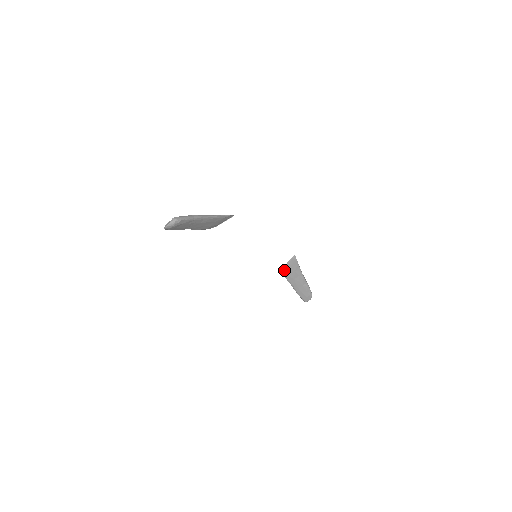
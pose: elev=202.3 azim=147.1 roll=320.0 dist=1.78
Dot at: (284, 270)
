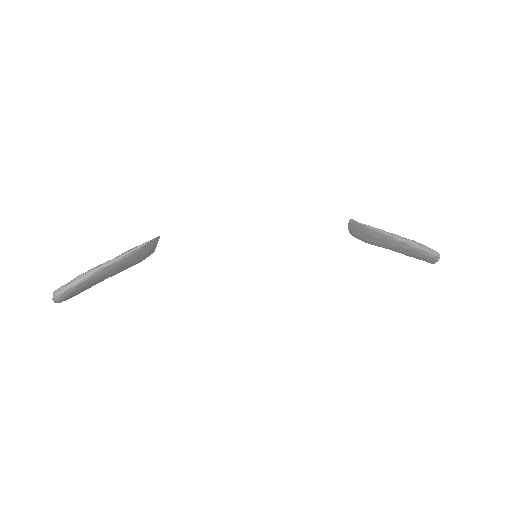
Dot at: (354, 236)
